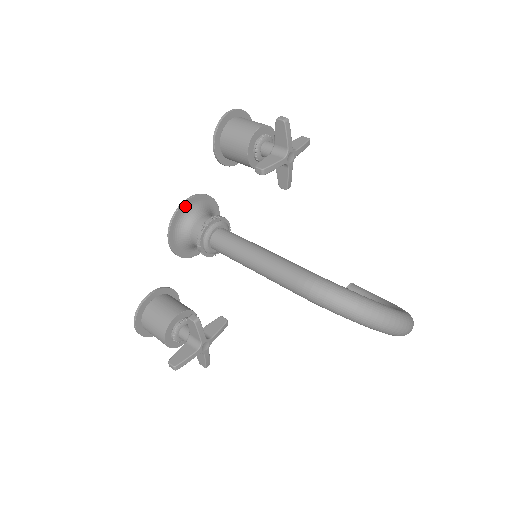
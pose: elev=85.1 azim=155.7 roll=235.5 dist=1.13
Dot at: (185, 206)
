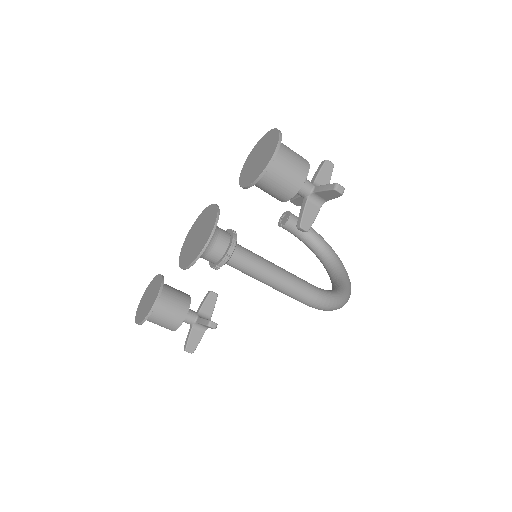
Dot at: (208, 241)
